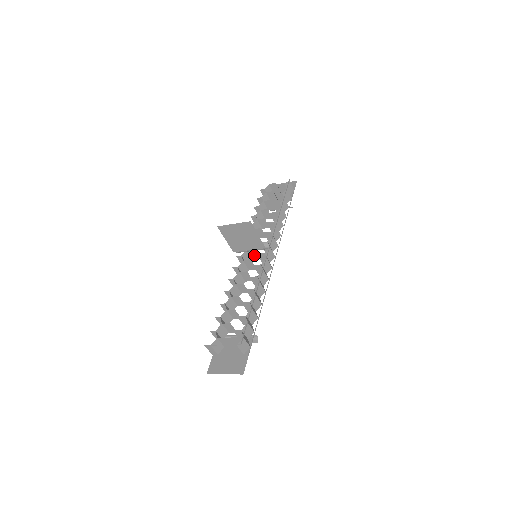
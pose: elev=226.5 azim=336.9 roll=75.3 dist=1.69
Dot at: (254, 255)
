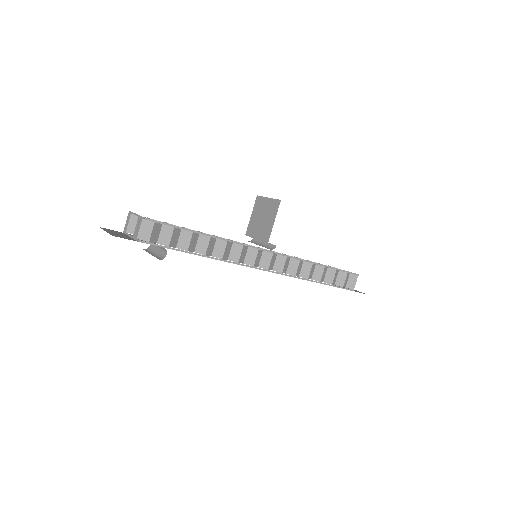
Dot at: occluded
